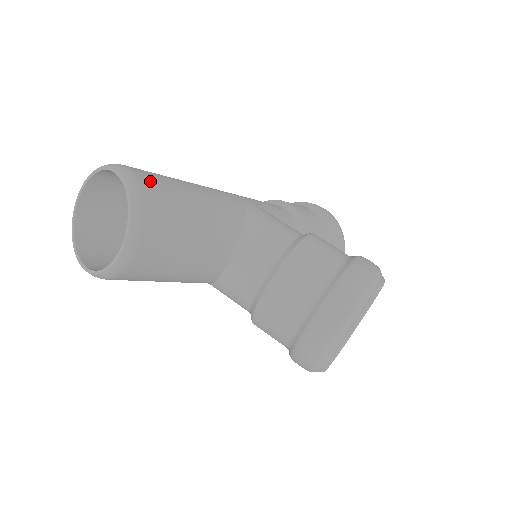
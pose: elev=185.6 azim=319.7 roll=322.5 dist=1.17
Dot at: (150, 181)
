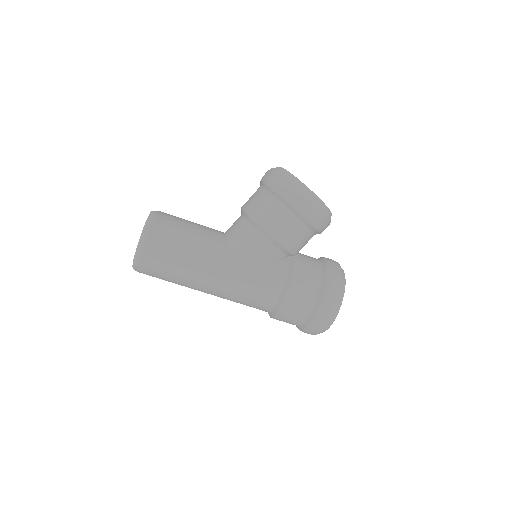
Dot at: occluded
